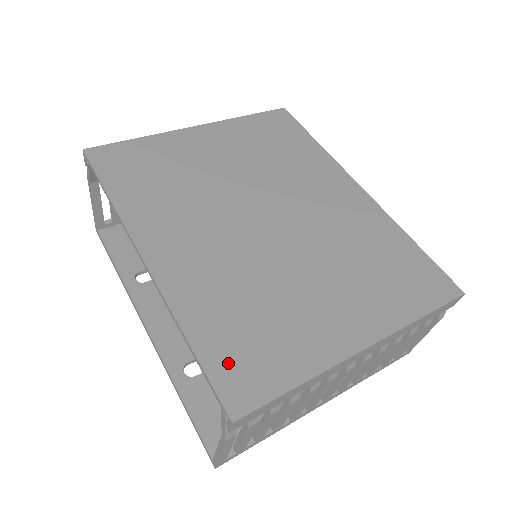
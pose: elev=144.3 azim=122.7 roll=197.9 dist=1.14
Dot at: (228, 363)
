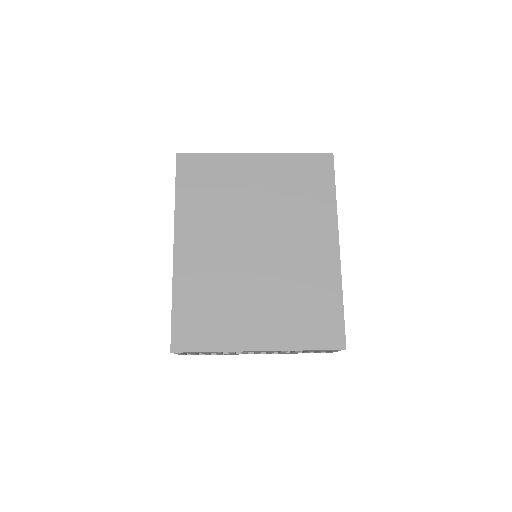
Dot at: (184, 324)
